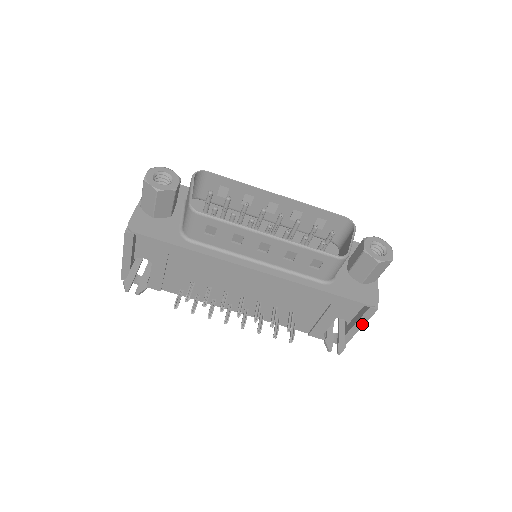
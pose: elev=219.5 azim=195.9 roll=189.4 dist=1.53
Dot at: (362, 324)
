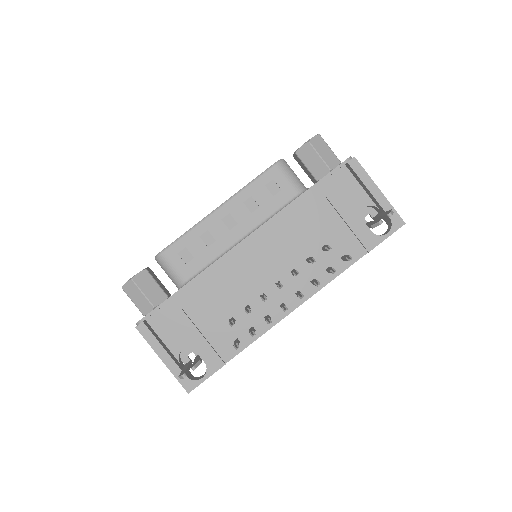
Dot at: (372, 184)
